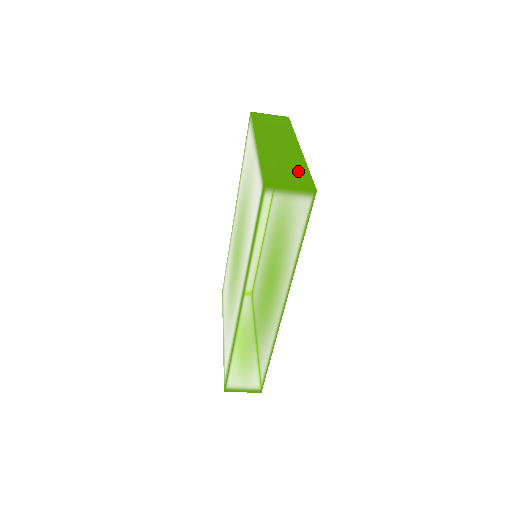
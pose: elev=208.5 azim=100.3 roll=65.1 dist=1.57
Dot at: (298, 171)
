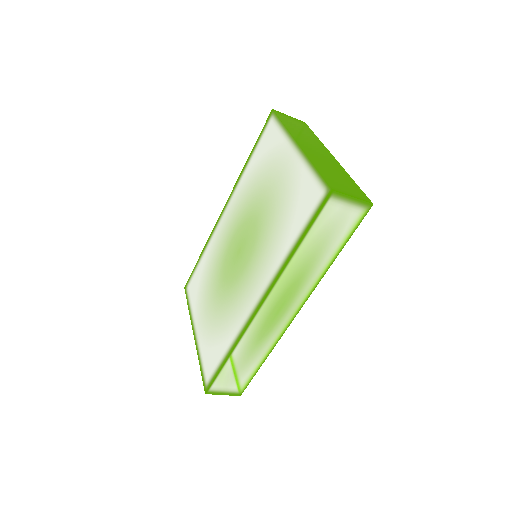
Dot at: (348, 181)
